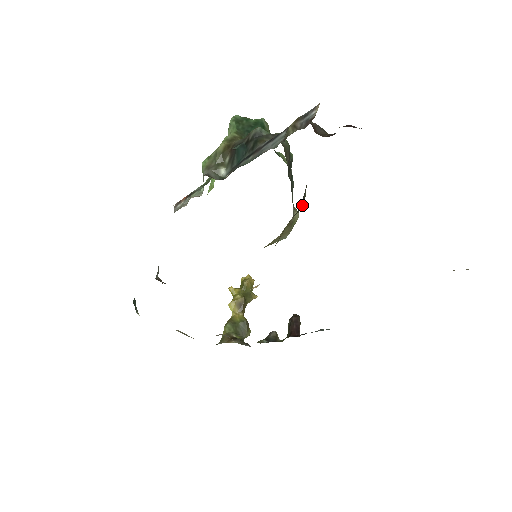
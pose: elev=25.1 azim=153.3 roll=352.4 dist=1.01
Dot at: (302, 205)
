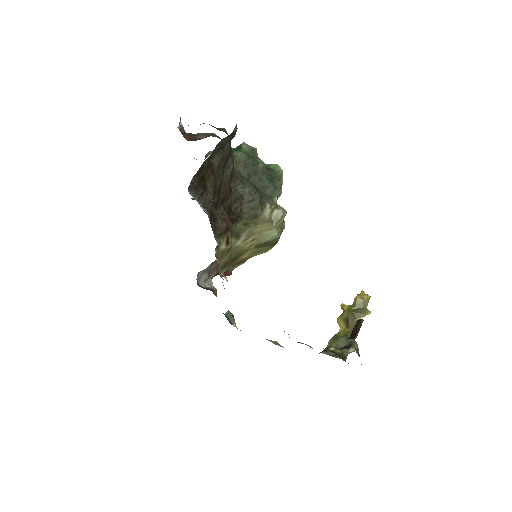
Dot at: (248, 200)
